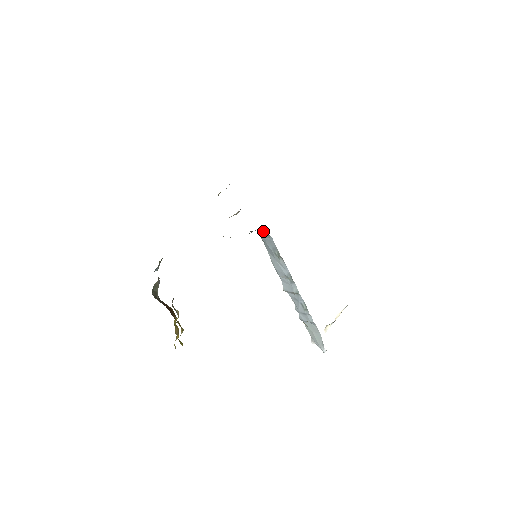
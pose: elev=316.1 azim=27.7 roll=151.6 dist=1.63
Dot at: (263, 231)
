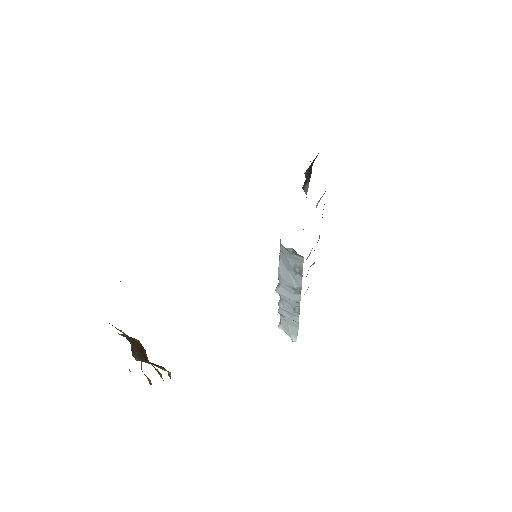
Dot at: occluded
